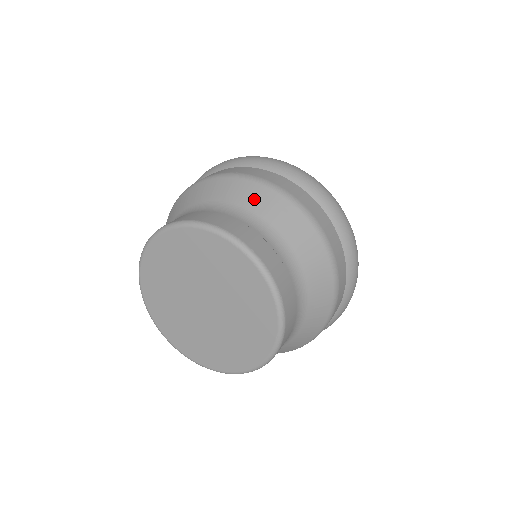
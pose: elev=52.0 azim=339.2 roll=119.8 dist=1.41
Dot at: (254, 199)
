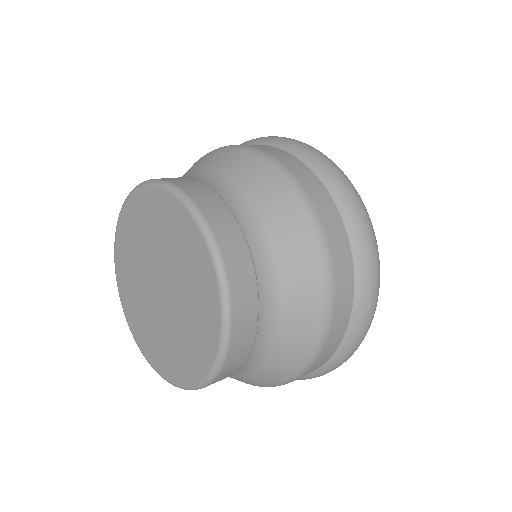
Dot at: (207, 162)
